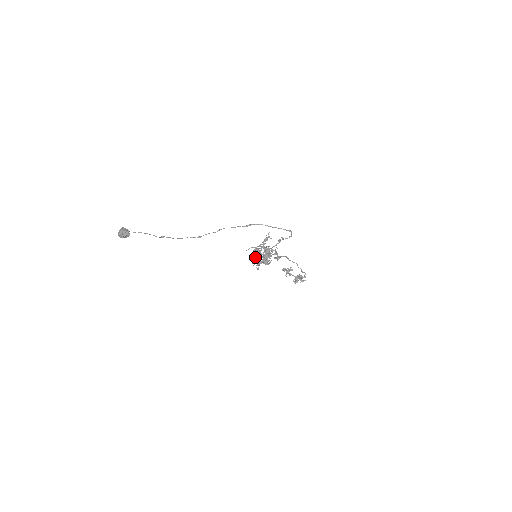
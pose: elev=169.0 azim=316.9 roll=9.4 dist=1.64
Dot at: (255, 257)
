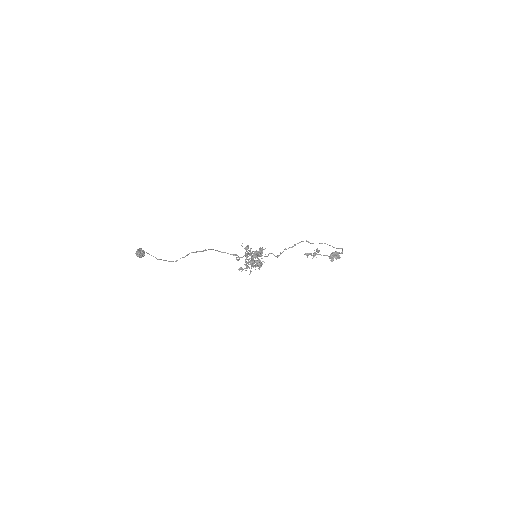
Dot at: (246, 263)
